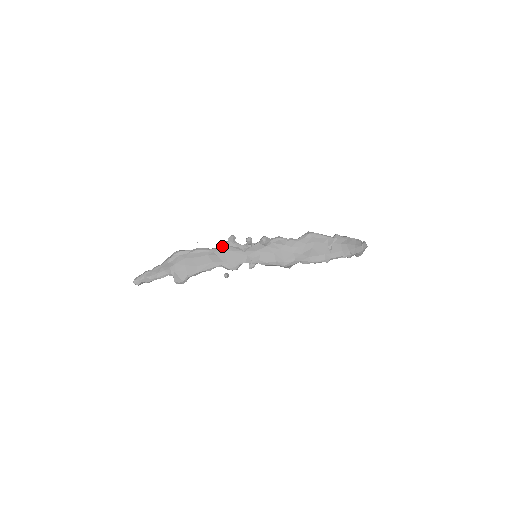
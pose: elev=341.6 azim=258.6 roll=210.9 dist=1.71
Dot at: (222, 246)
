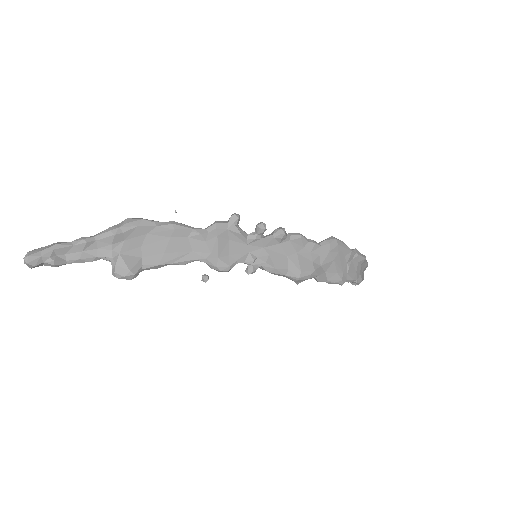
Dot at: (218, 227)
